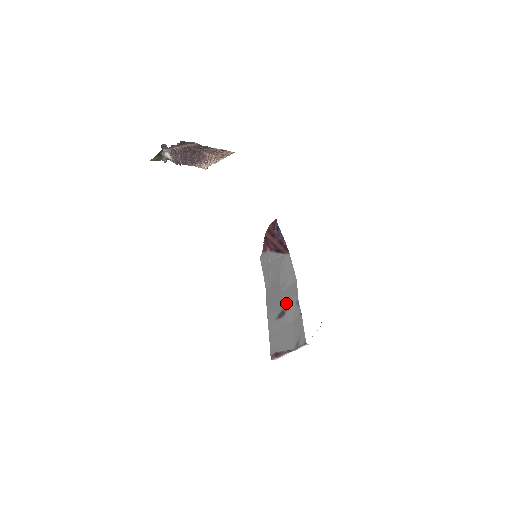
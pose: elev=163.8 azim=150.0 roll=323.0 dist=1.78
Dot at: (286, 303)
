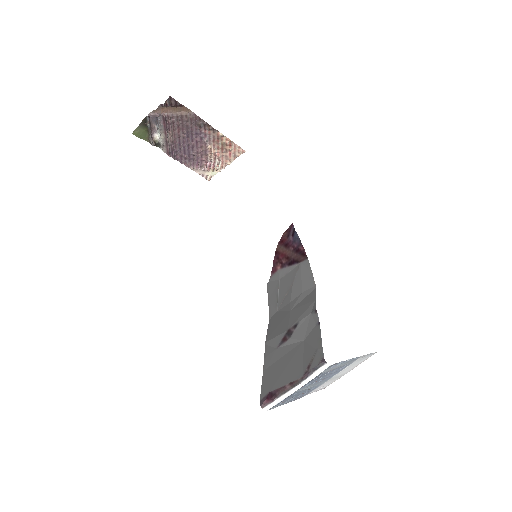
Dot at: (296, 318)
